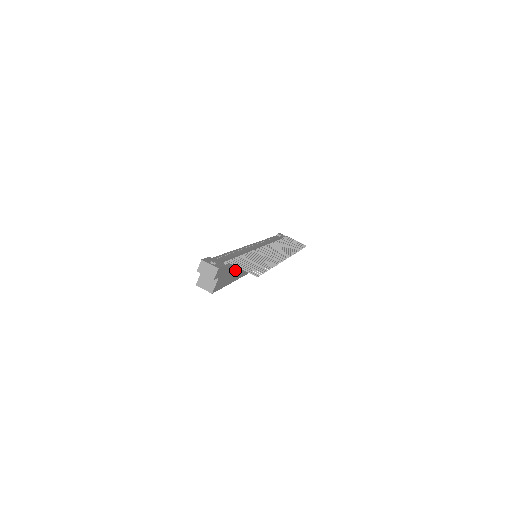
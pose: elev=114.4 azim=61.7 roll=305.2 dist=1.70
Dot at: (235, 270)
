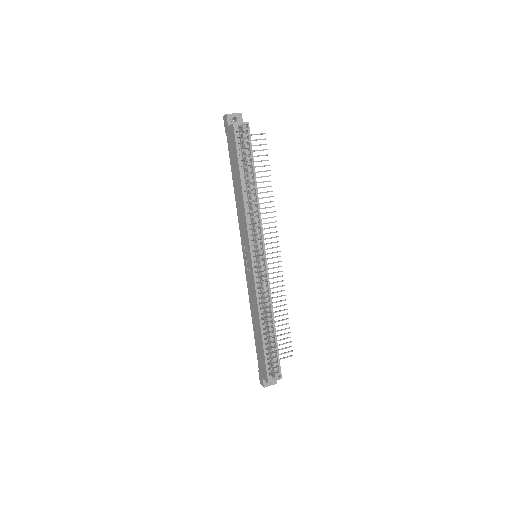
Dot at: occluded
